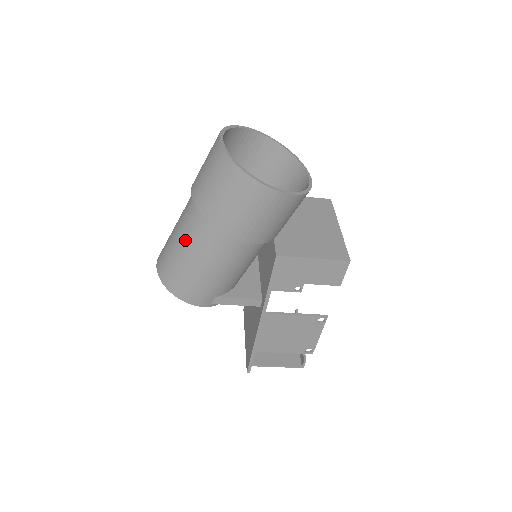
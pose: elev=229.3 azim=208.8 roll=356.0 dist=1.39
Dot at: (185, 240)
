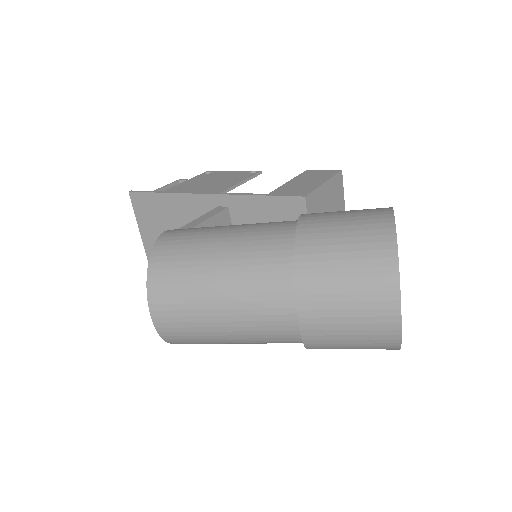
Dot at: (248, 340)
